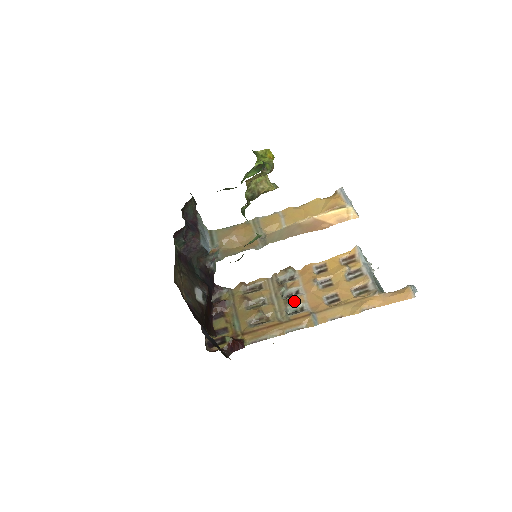
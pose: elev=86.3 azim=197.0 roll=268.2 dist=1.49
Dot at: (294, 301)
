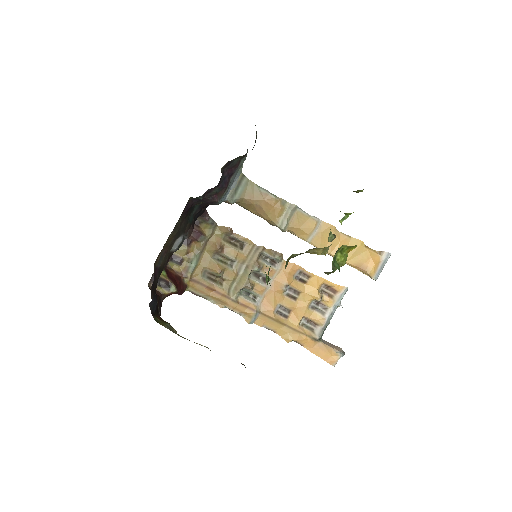
Dot at: (255, 287)
